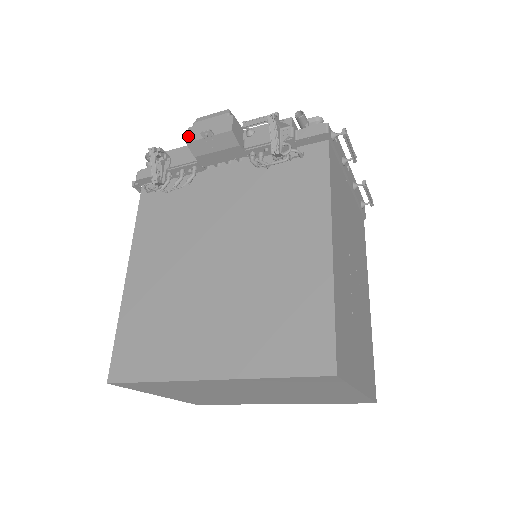
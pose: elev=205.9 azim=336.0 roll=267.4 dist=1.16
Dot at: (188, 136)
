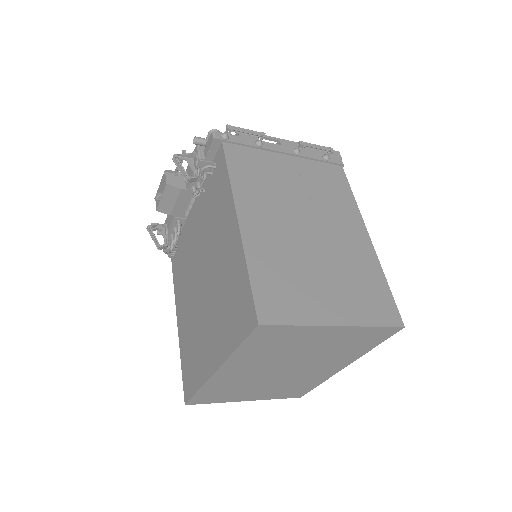
Dot at: (156, 205)
